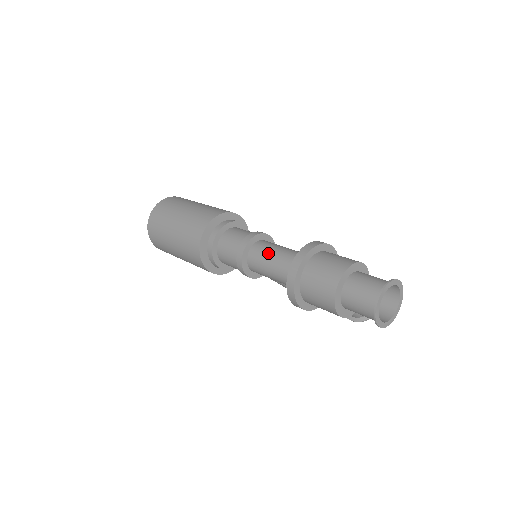
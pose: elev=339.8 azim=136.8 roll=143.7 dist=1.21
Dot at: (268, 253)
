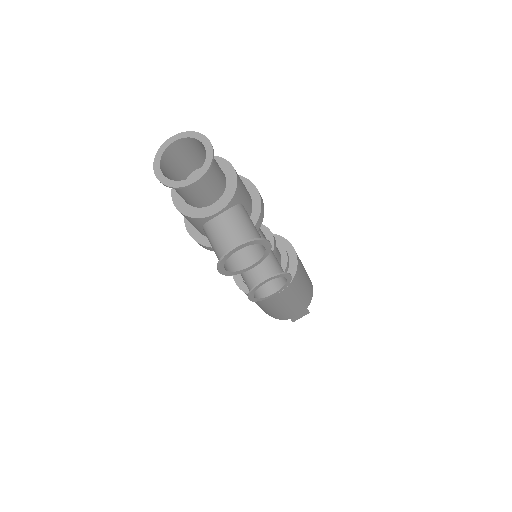
Dot at: occluded
